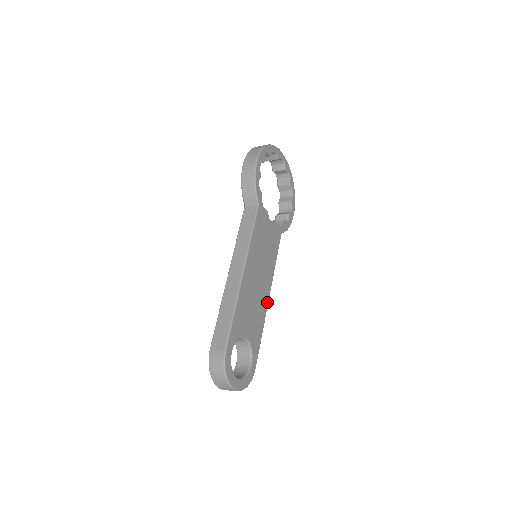
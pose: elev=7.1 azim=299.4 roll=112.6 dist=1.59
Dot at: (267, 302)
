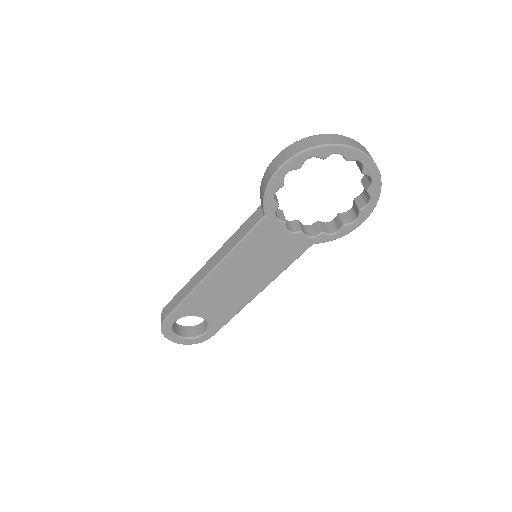
Dot at: (251, 298)
